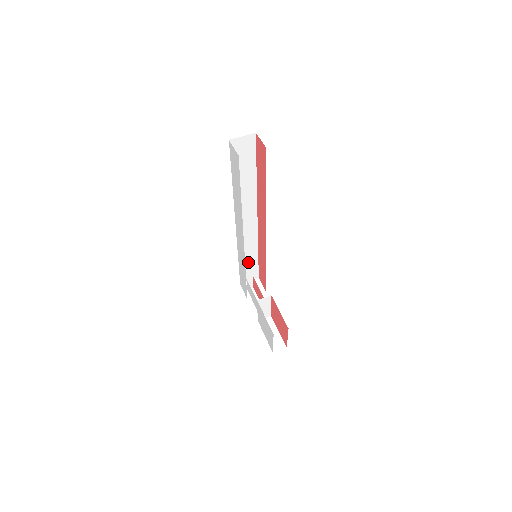
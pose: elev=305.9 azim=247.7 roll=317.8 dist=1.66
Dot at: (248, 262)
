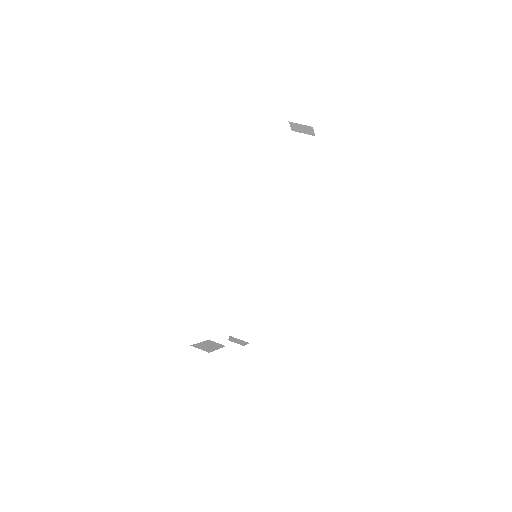
Dot at: (250, 302)
